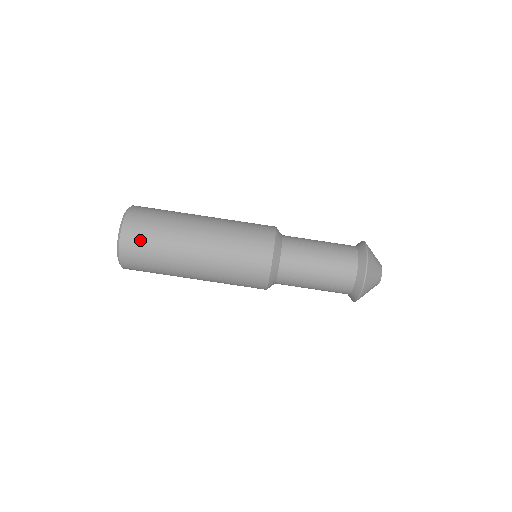
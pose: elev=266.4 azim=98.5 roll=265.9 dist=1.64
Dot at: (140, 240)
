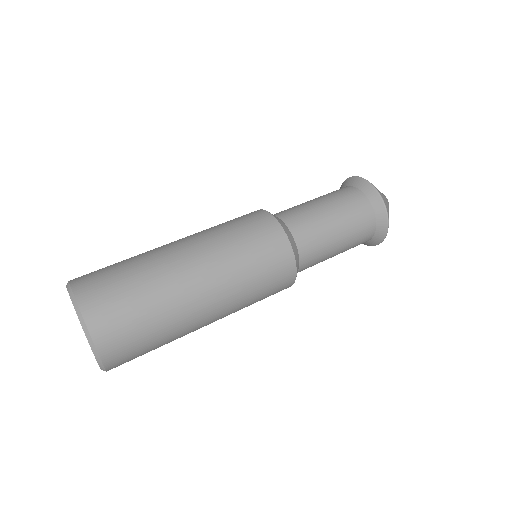
Dot at: (122, 324)
